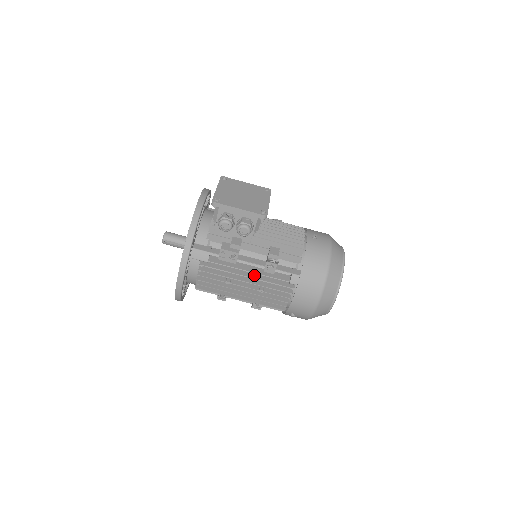
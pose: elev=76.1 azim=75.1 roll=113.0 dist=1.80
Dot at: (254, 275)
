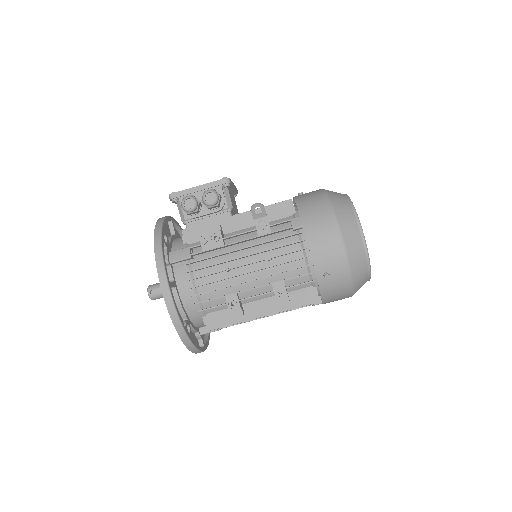
Dot at: (250, 246)
